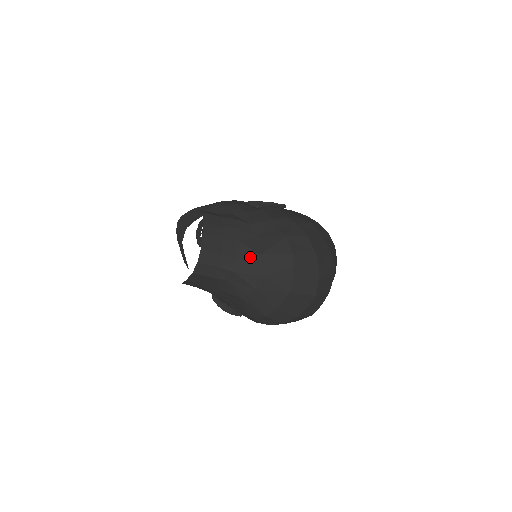
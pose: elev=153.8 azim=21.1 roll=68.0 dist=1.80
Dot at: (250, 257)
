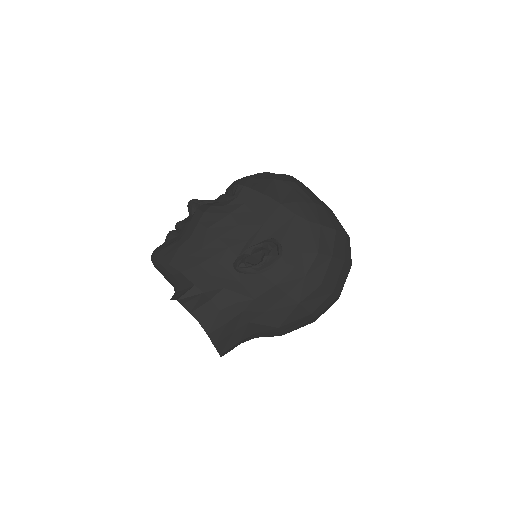
Dot at: (268, 331)
